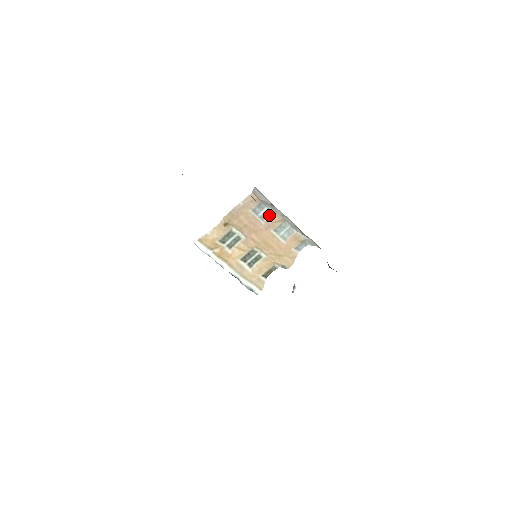
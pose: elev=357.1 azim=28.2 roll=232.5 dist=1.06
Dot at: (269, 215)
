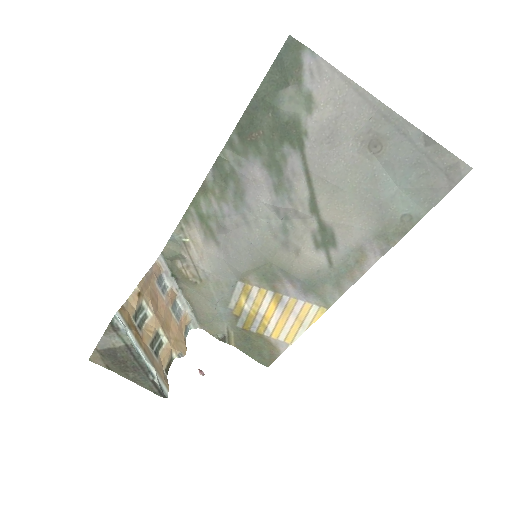
Dot at: (166, 290)
